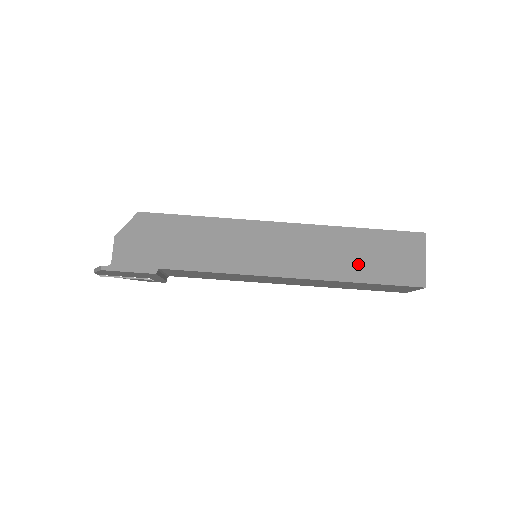
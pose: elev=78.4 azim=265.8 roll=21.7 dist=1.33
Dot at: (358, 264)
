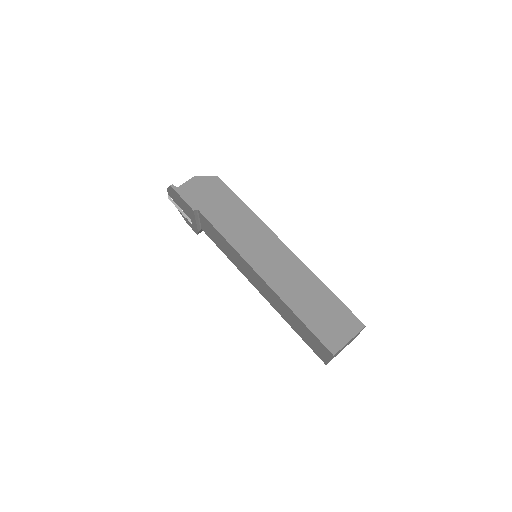
Dot at: (306, 304)
